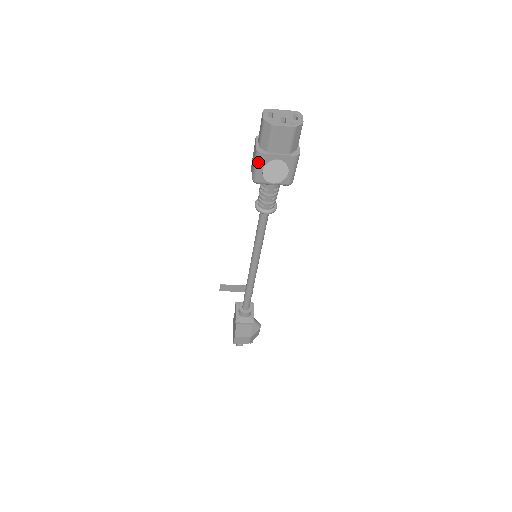
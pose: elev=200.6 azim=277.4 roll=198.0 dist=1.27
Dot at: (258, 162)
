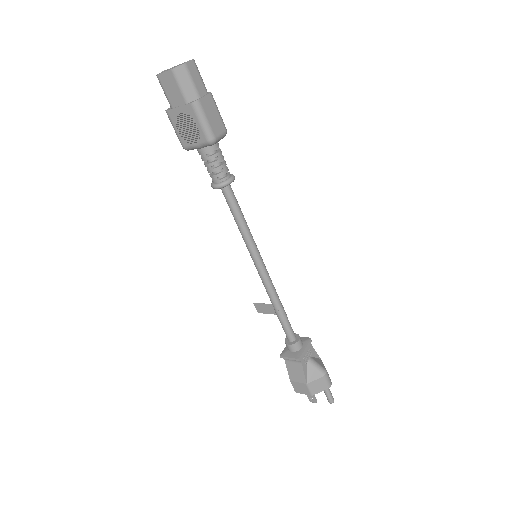
Dot at: (171, 123)
